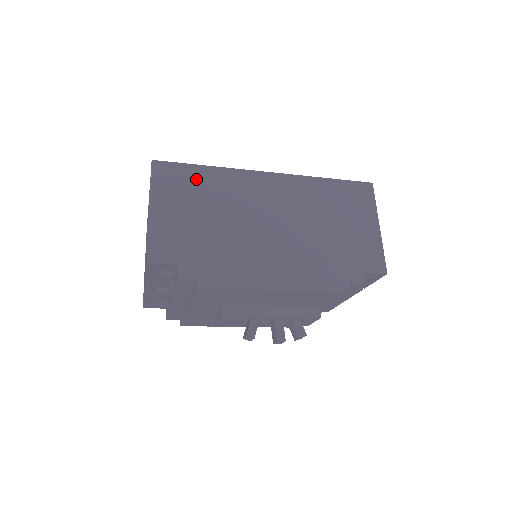
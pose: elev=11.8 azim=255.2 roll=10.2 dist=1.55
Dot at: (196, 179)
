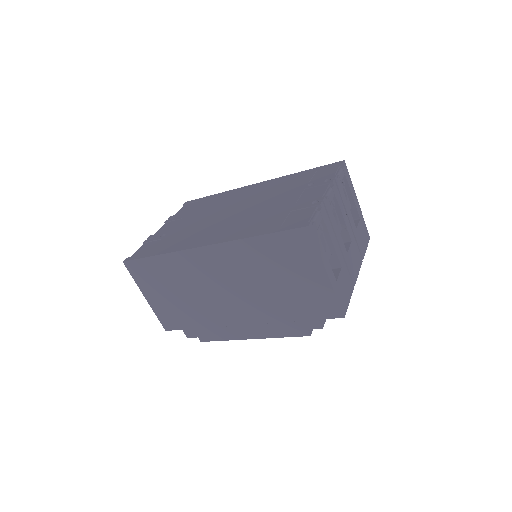
Dot at: (157, 269)
